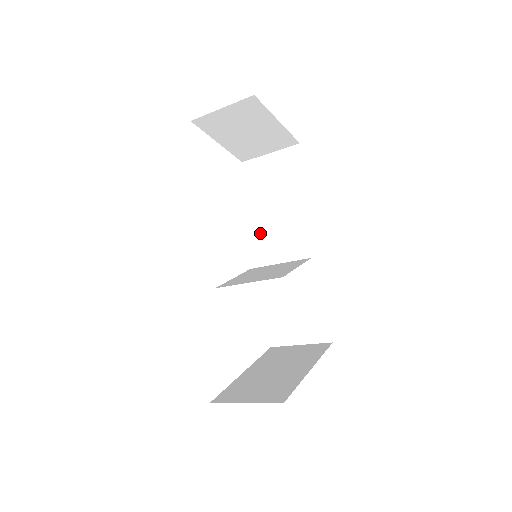
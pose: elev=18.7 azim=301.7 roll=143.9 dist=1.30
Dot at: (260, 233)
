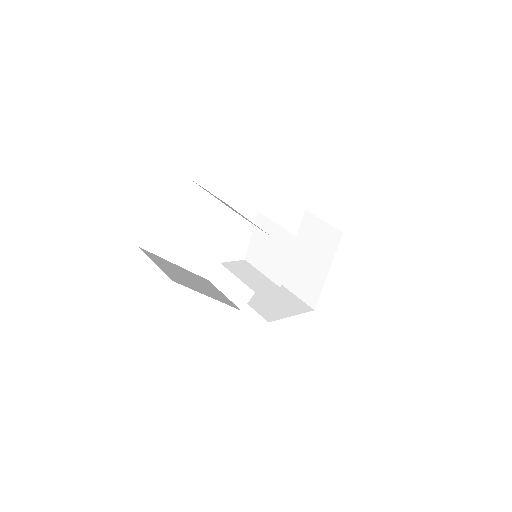
Dot at: occluded
